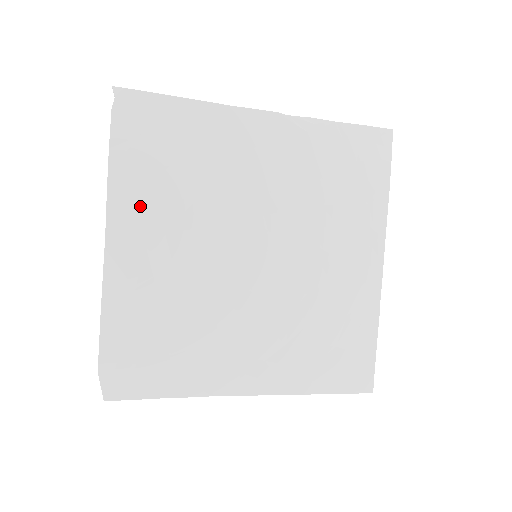
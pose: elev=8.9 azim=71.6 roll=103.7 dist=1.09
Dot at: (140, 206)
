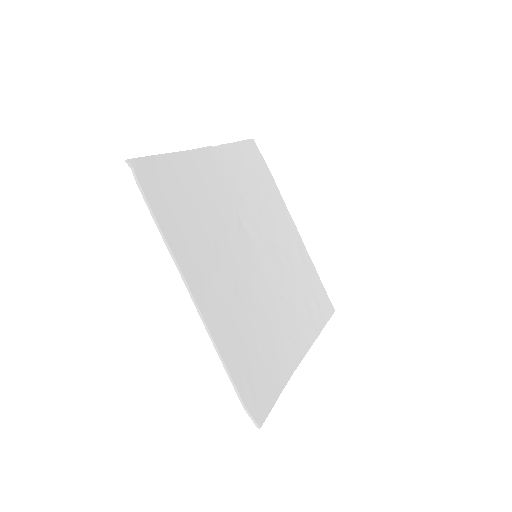
Dot at: (193, 254)
